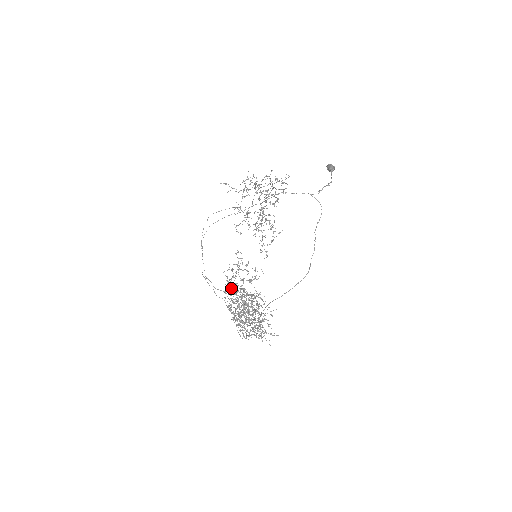
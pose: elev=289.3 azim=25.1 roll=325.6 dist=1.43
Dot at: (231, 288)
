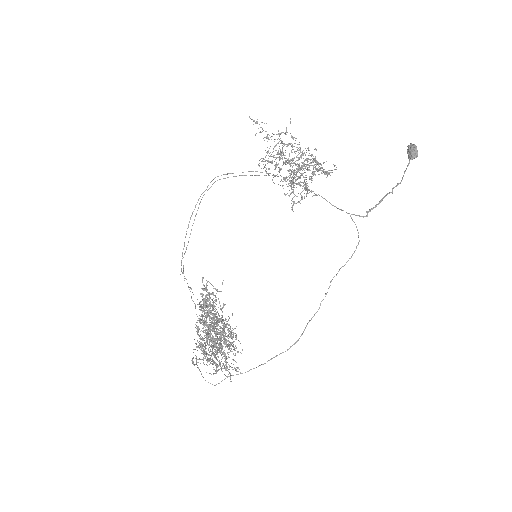
Dot at: occluded
